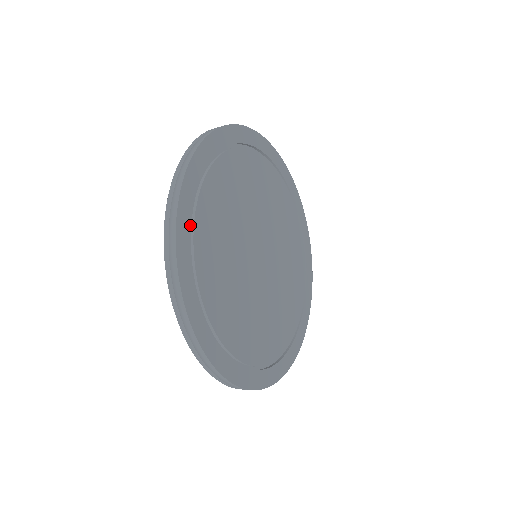
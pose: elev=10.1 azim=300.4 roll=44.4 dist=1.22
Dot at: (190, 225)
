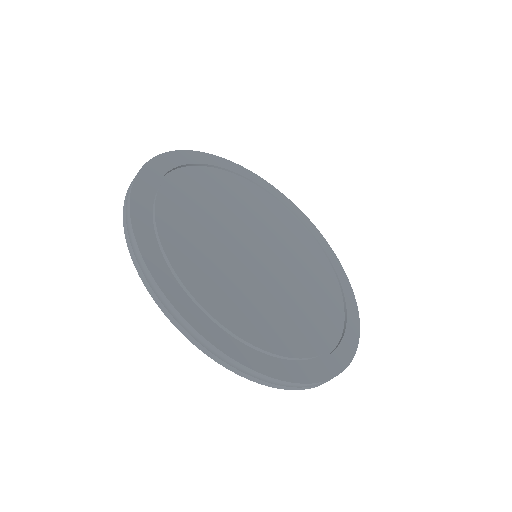
Dot at: (156, 183)
